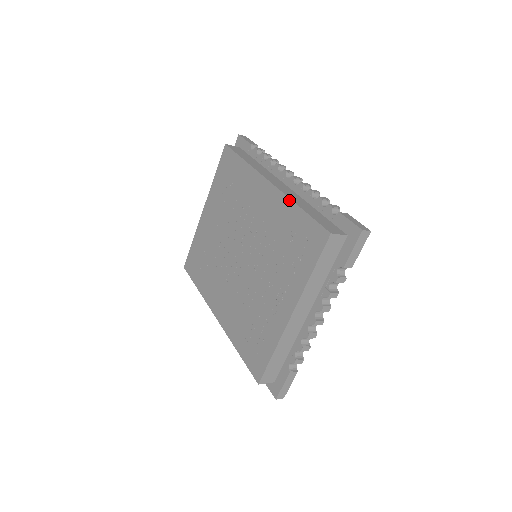
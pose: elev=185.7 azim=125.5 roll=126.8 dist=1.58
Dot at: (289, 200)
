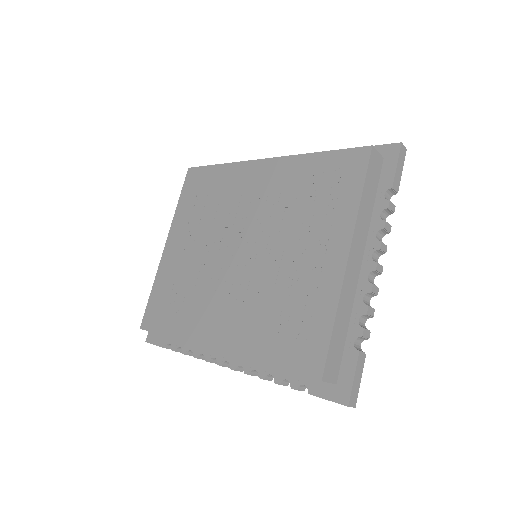
Dot at: (300, 156)
